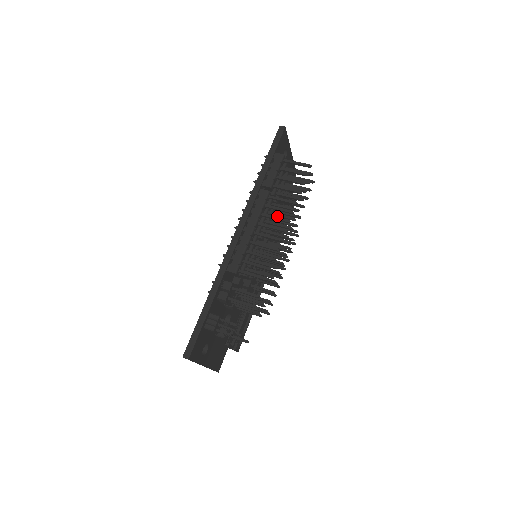
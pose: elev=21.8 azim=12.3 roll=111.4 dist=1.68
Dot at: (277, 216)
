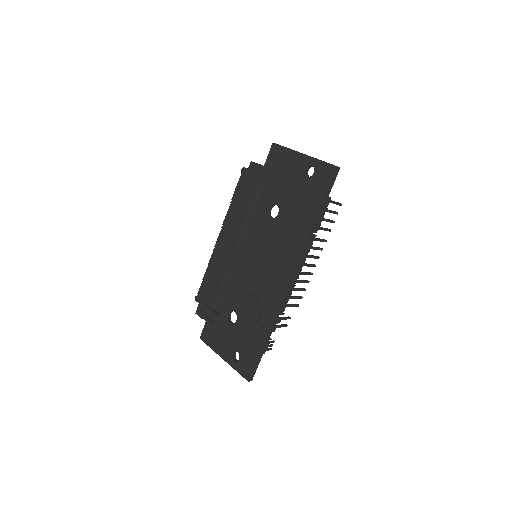
Dot at: occluded
